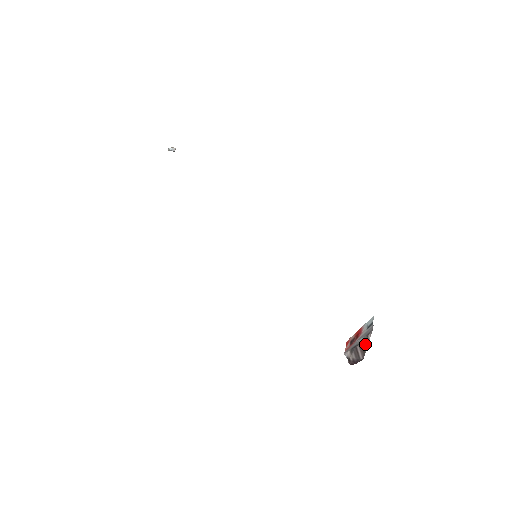
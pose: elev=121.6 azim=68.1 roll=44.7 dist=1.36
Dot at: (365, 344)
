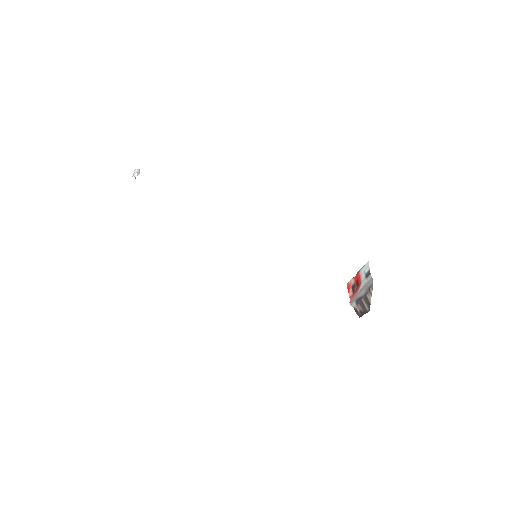
Dot at: (369, 297)
